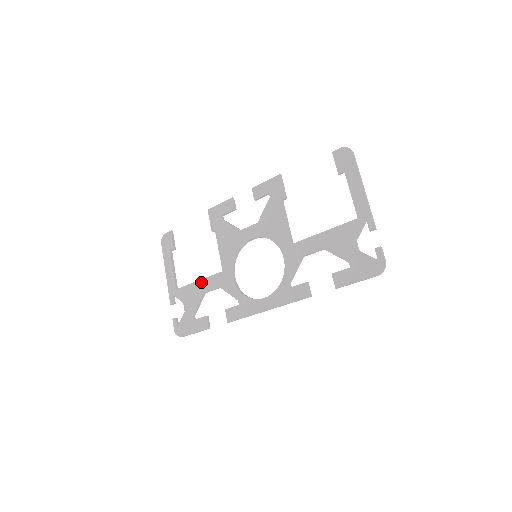
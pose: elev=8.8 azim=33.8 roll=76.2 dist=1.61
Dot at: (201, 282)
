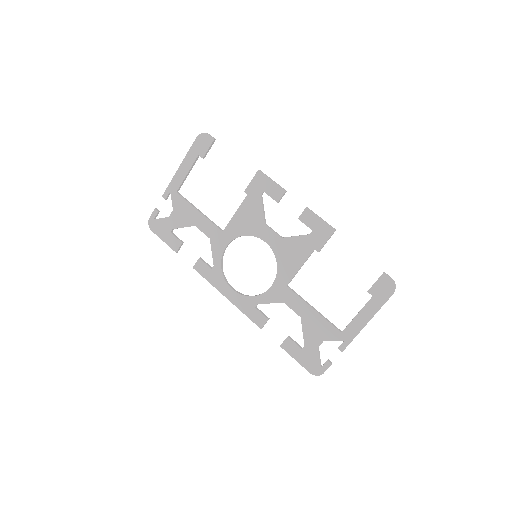
Dot at: (200, 215)
